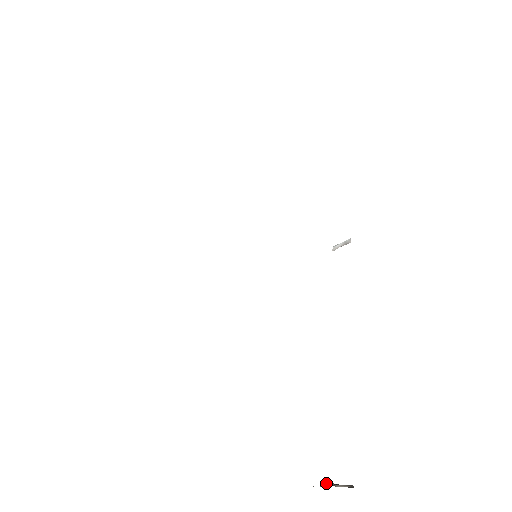
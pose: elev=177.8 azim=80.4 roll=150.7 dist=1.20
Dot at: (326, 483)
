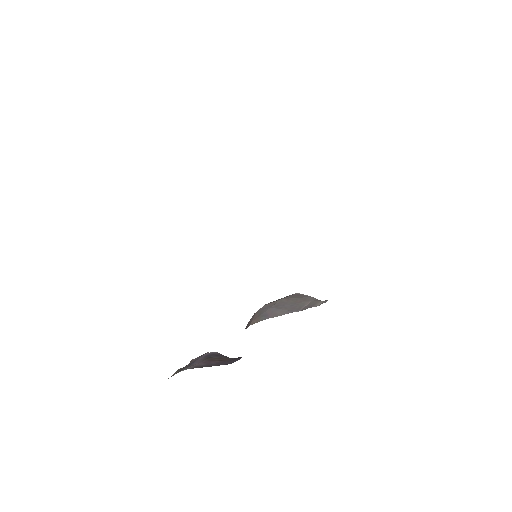
Dot at: occluded
